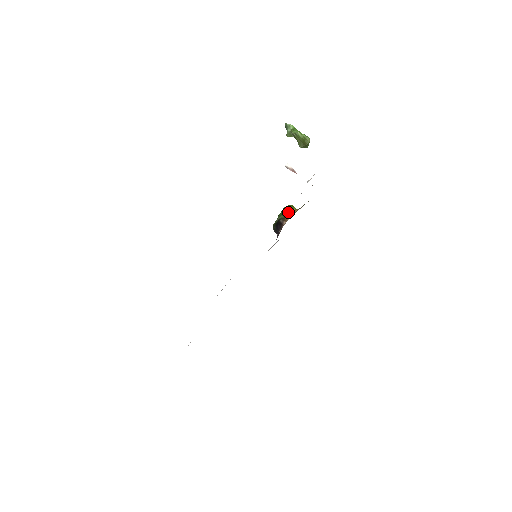
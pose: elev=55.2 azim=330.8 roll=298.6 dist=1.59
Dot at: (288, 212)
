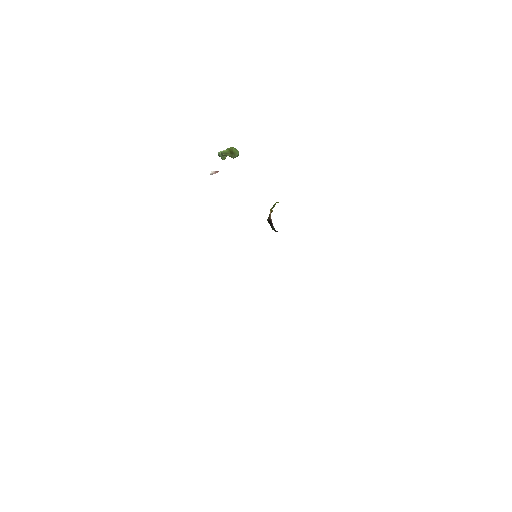
Dot at: (271, 209)
